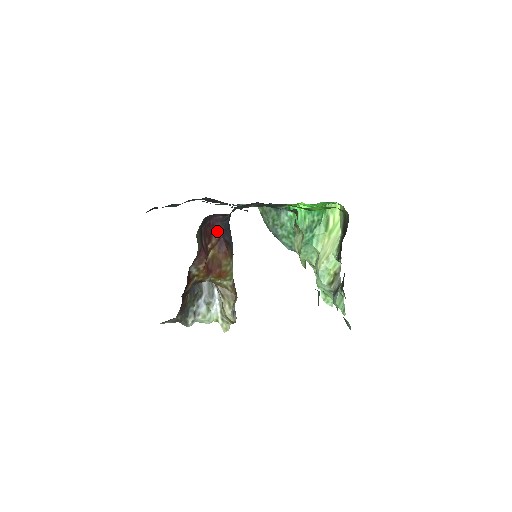
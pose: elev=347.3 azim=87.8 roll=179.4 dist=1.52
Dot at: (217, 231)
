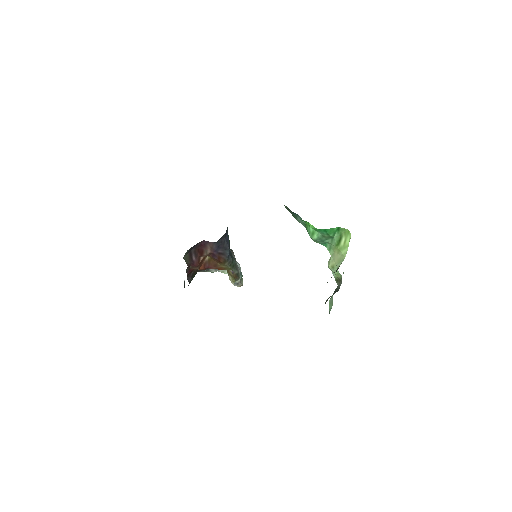
Dot at: (209, 248)
